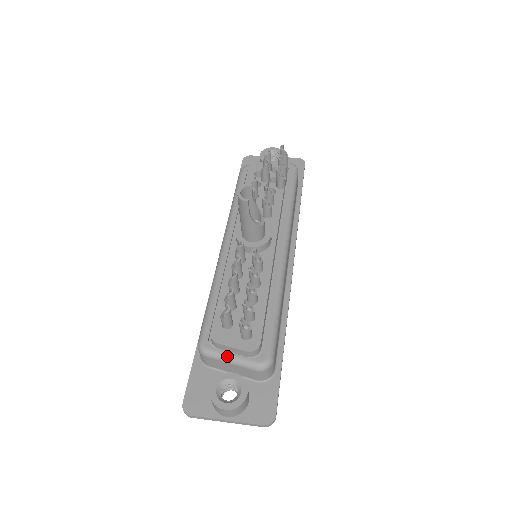
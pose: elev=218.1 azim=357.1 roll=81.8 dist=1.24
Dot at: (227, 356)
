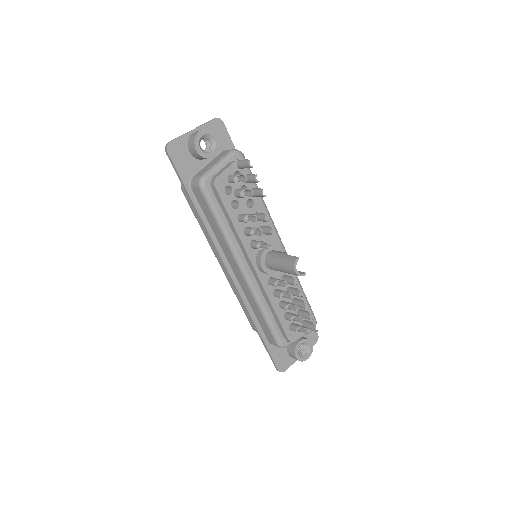
Dot at: (298, 339)
